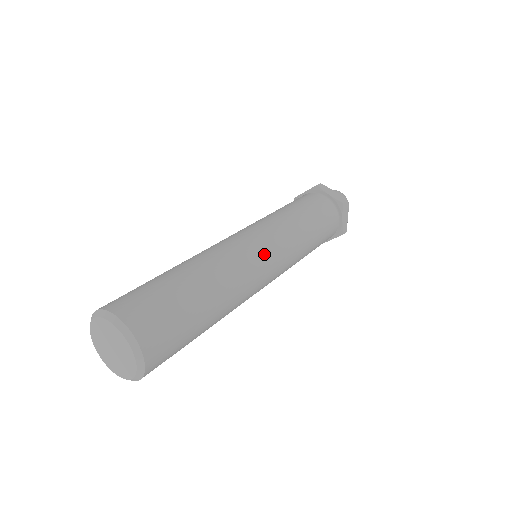
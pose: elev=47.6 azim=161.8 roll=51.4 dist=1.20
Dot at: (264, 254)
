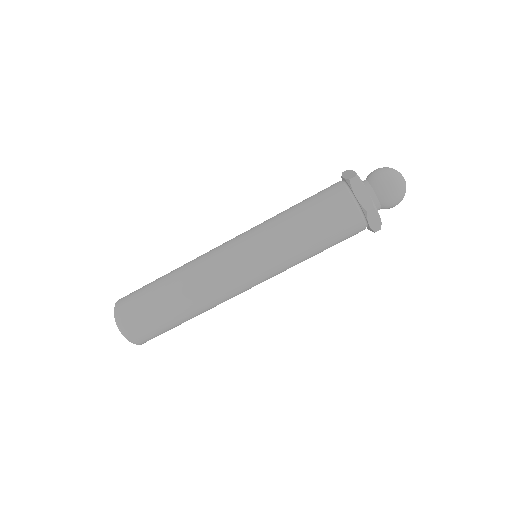
Dot at: (229, 250)
